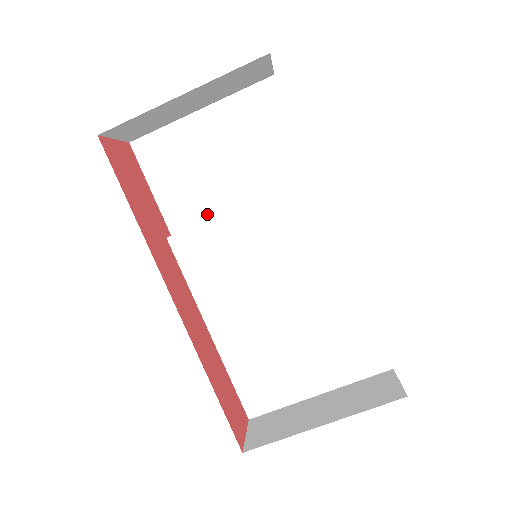
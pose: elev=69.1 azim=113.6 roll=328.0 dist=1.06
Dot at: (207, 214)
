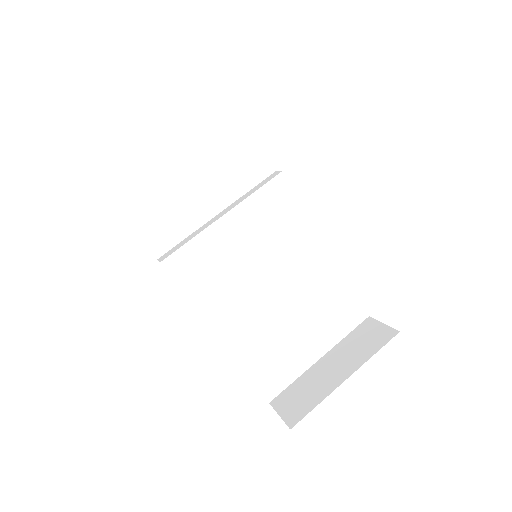
Dot at: (188, 230)
